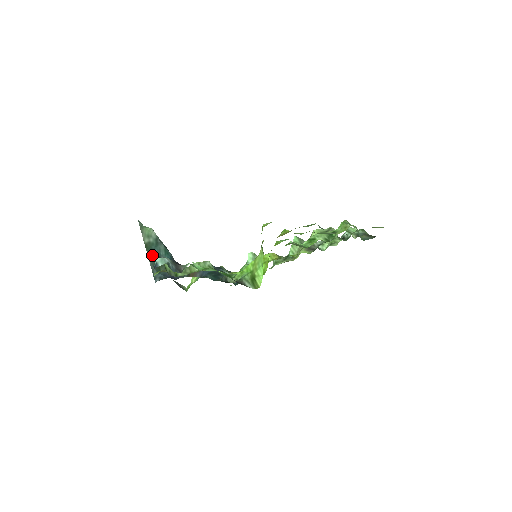
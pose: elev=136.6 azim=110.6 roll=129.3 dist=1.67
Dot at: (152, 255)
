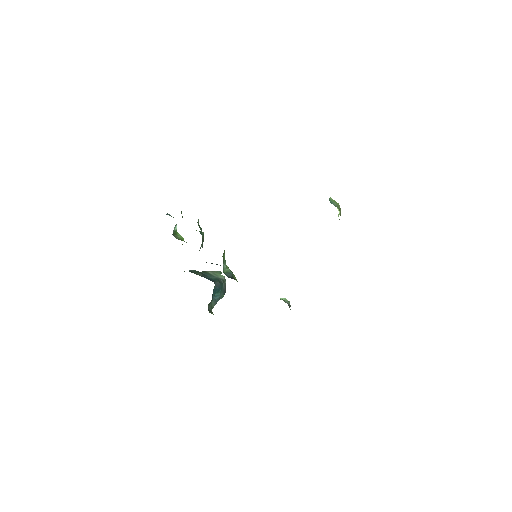
Dot at: occluded
